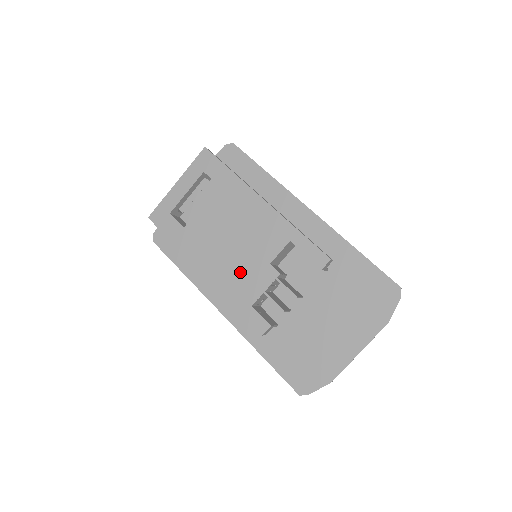
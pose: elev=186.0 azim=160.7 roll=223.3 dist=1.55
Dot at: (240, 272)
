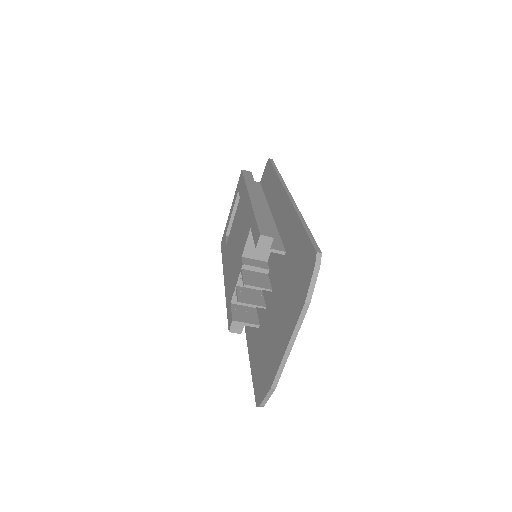
Dot at: (233, 272)
